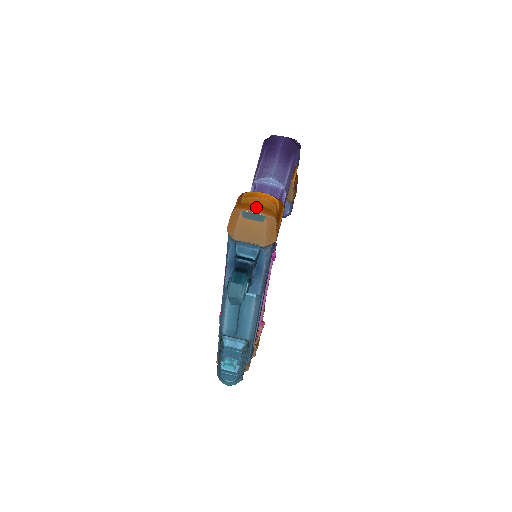
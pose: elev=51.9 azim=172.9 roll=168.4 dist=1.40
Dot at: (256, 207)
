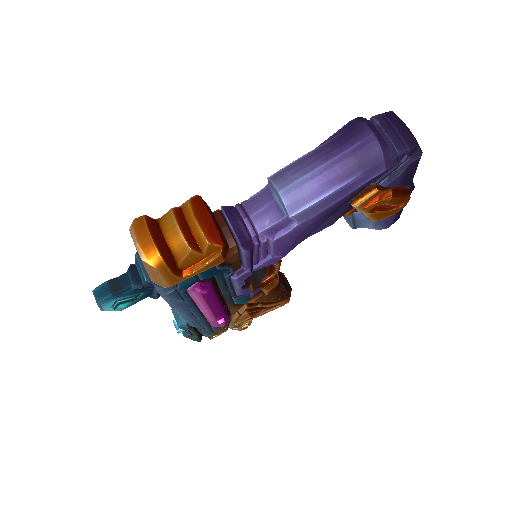
Dot at: (145, 238)
